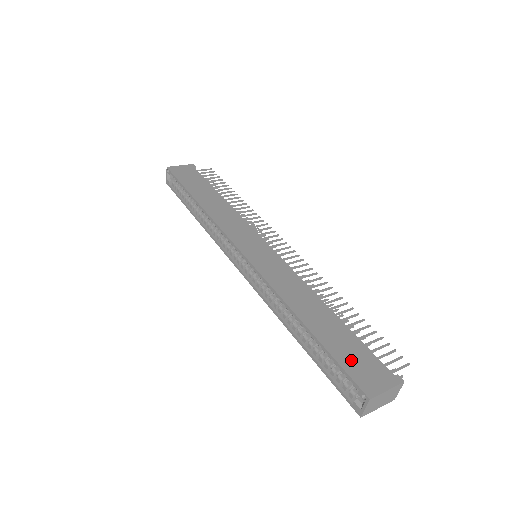
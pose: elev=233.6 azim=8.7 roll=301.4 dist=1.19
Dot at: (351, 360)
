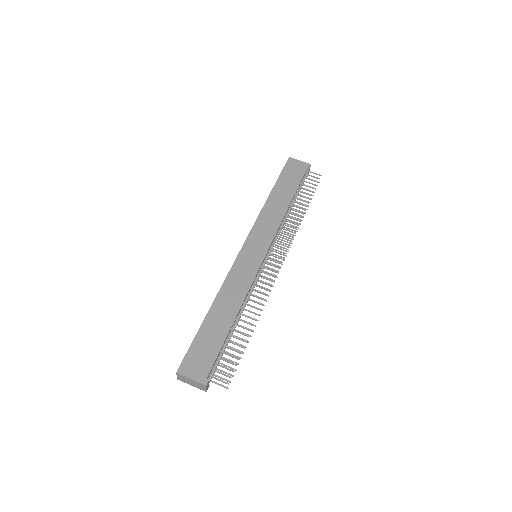
Dot at: (199, 350)
